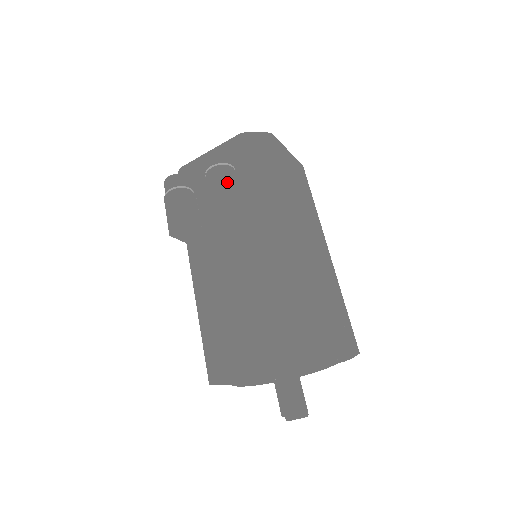
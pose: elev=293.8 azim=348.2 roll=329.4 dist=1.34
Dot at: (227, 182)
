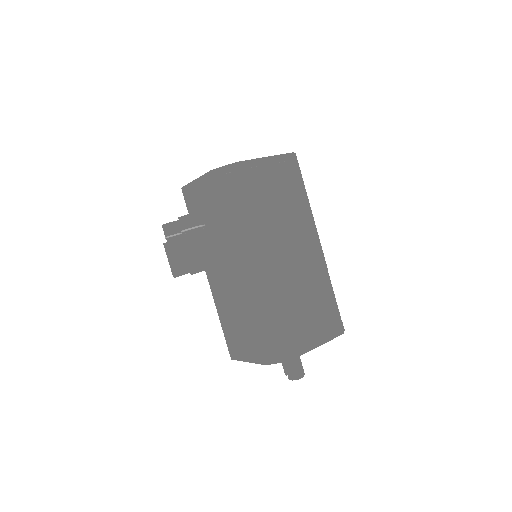
Dot at: (194, 248)
